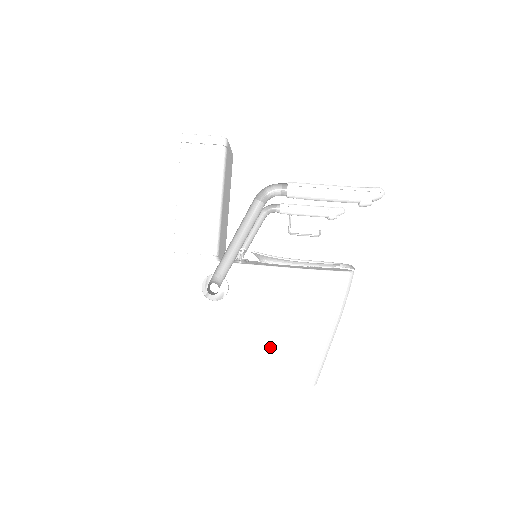
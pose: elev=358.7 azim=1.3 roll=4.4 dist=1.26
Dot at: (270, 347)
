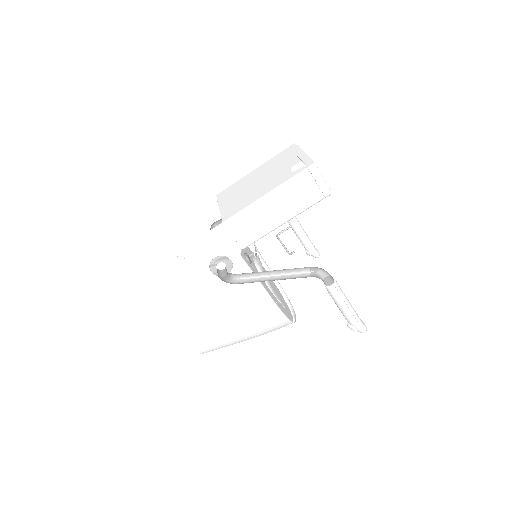
Dot at: (210, 323)
